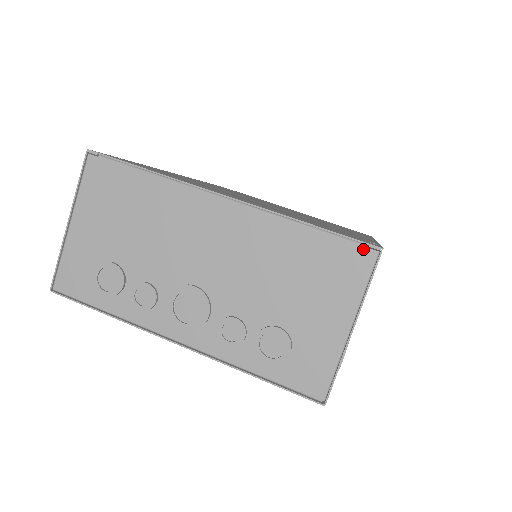
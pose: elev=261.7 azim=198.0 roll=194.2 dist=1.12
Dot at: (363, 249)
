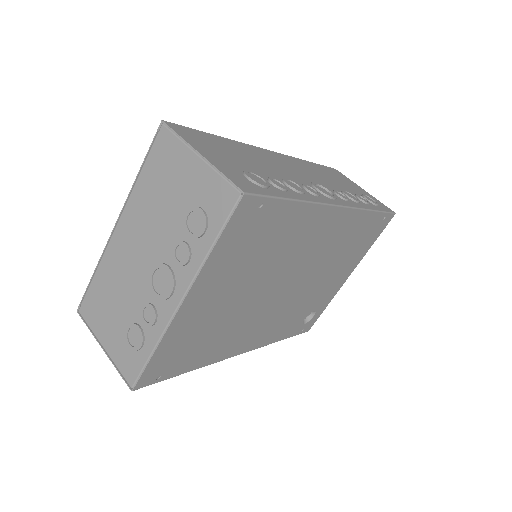
Dot at: (159, 135)
